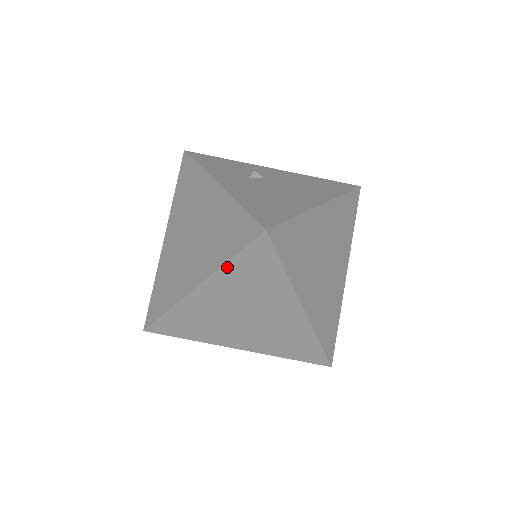
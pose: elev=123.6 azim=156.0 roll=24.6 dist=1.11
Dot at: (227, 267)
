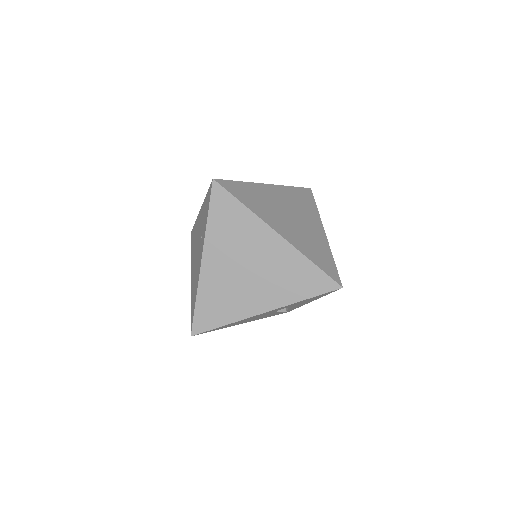
Dot at: (209, 226)
